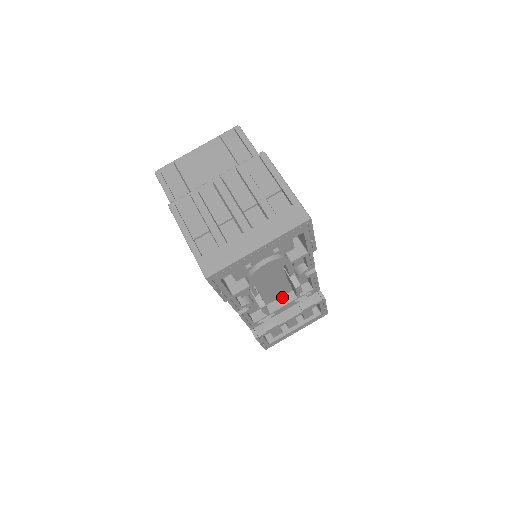
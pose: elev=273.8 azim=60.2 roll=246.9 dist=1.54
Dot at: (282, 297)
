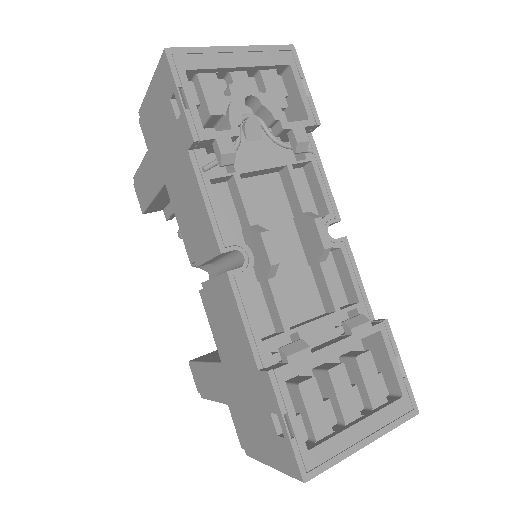
Dot at: (309, 319)
